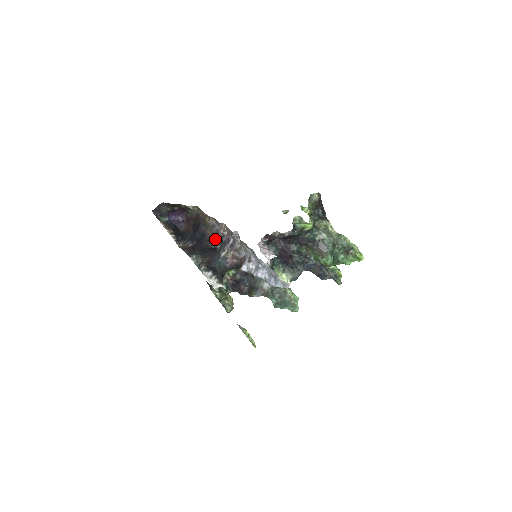
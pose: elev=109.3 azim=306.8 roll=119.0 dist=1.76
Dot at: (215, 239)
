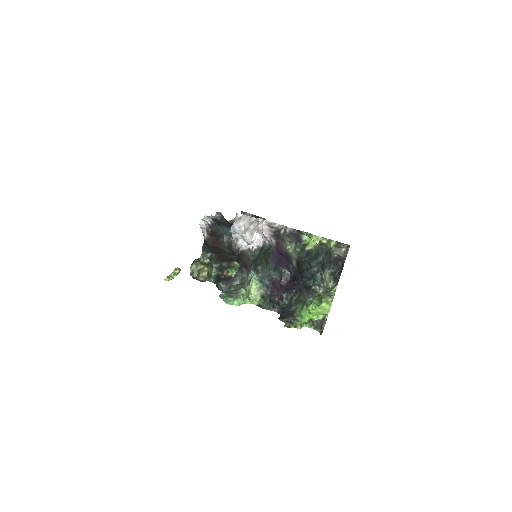
Dot at: occluded
